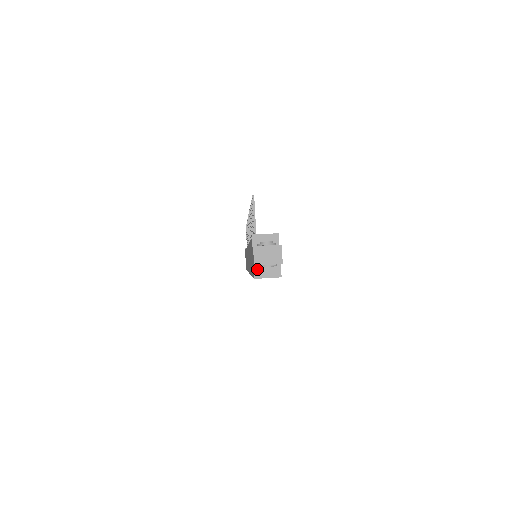
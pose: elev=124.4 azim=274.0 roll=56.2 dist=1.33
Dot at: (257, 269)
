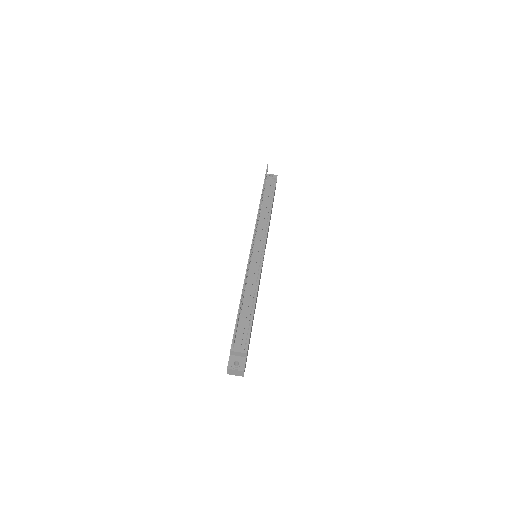
Dot at: occluded
